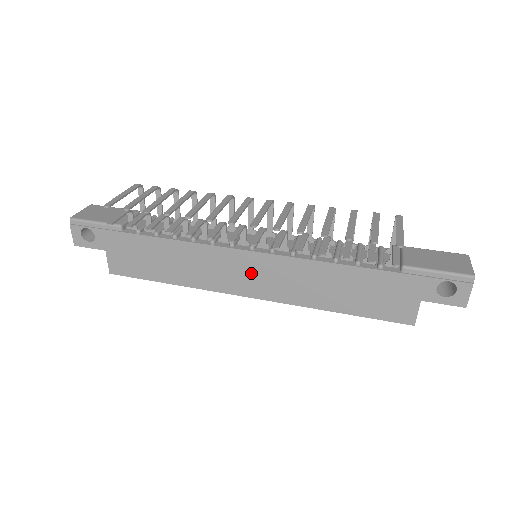
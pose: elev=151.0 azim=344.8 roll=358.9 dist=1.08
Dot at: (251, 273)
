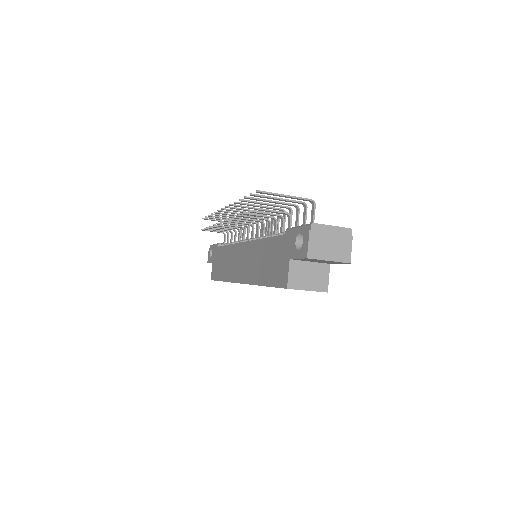
Dot at: (241, 261)
